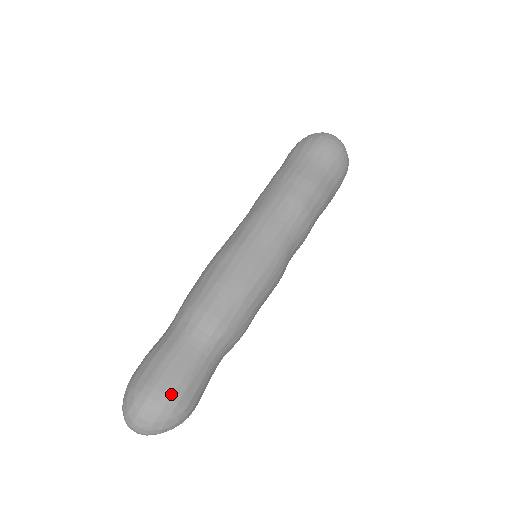
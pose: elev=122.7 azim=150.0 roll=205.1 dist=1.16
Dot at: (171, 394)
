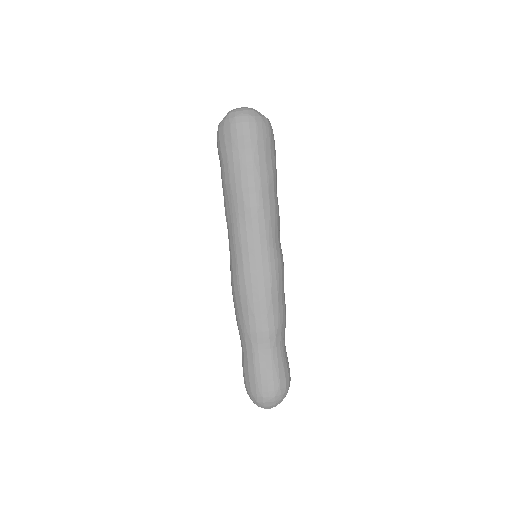
Dot at: (273, 389)
